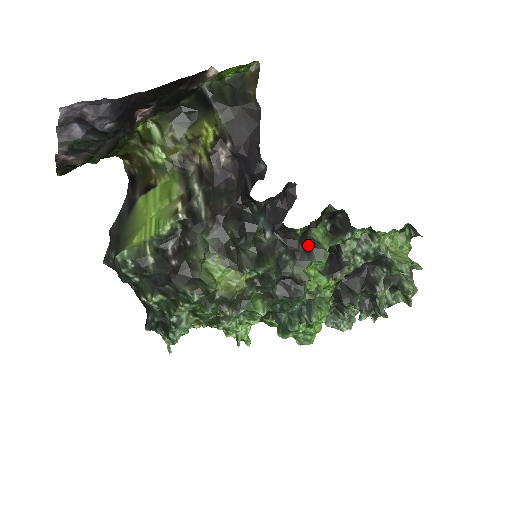
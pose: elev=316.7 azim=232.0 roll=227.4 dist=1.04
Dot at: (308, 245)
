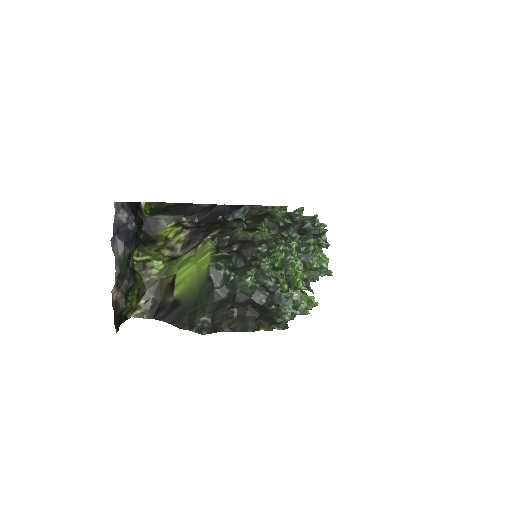
Dot at: (264, 214)
